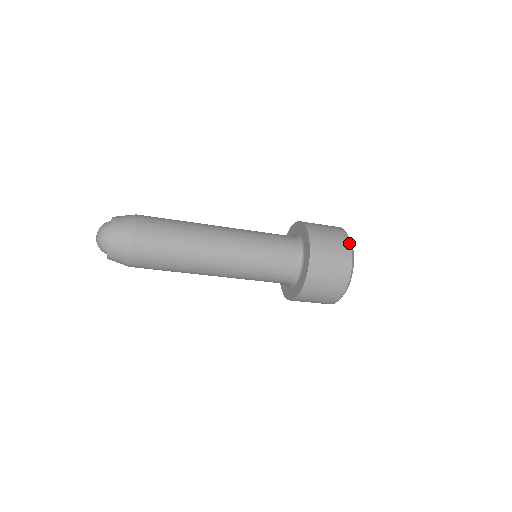
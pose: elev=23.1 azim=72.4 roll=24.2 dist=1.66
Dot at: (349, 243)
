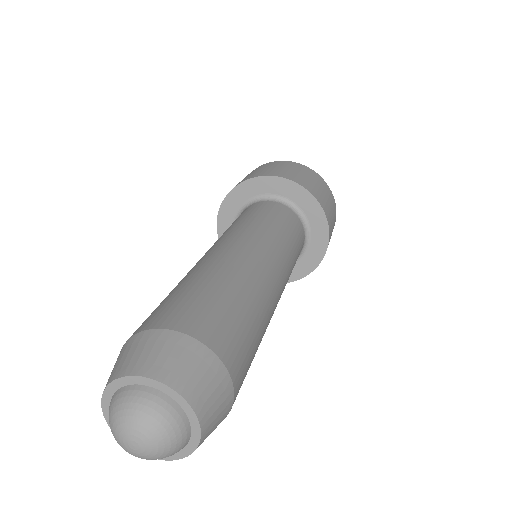
Dot at: (326, 183)
